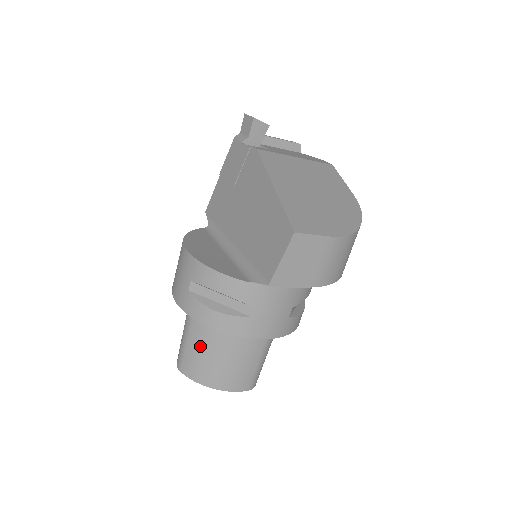
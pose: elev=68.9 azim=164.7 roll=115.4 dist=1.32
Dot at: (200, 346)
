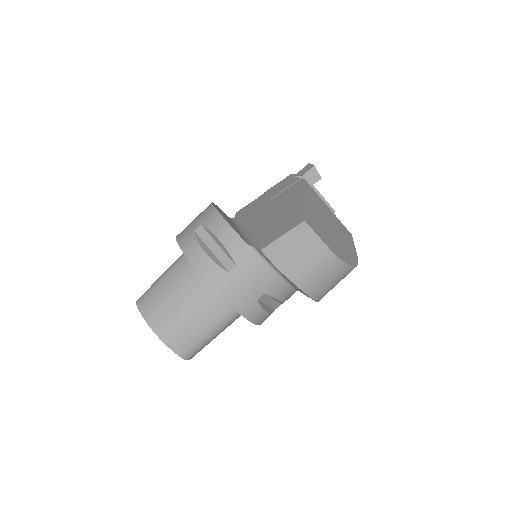
Dot at: (170, 288)
